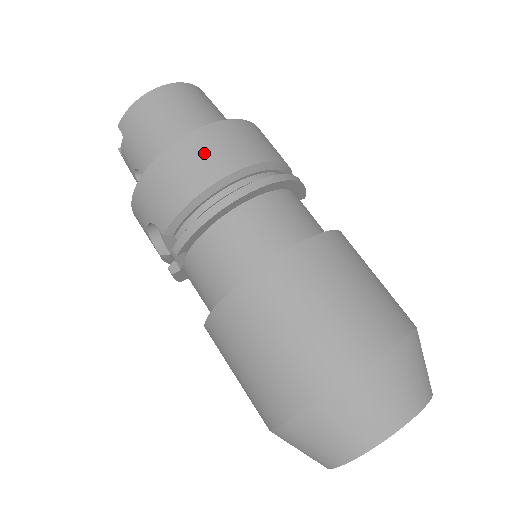
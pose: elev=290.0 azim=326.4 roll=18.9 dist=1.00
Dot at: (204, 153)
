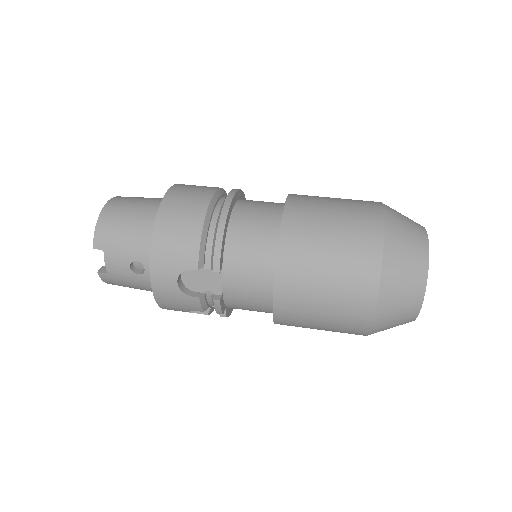
Dot at: (183, 201)
